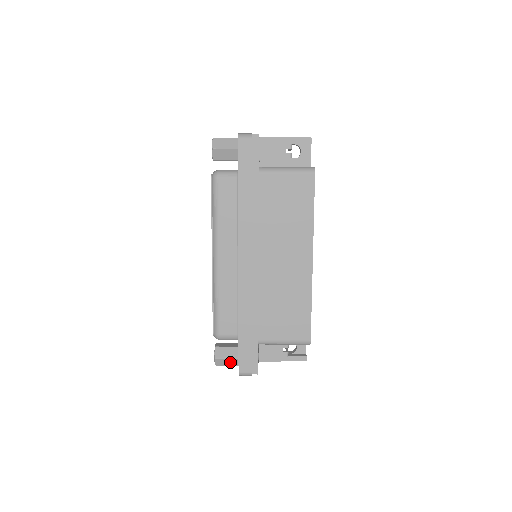
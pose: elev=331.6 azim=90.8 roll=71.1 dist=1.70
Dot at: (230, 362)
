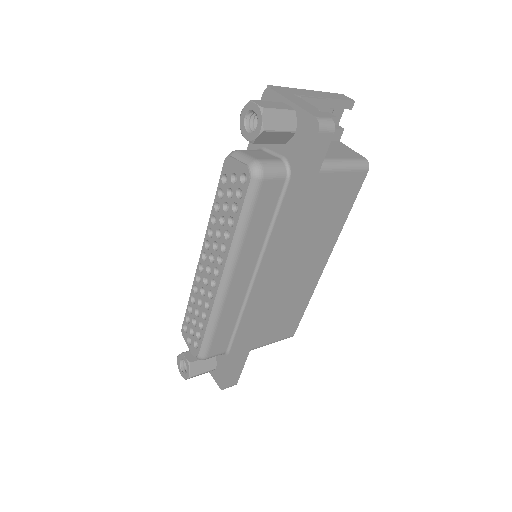
Dot at: (204, 373)
